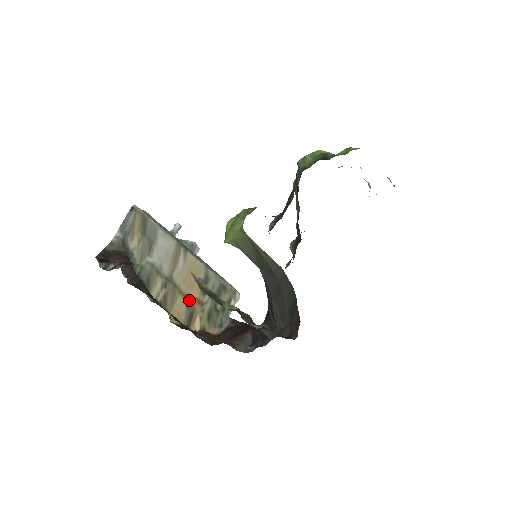
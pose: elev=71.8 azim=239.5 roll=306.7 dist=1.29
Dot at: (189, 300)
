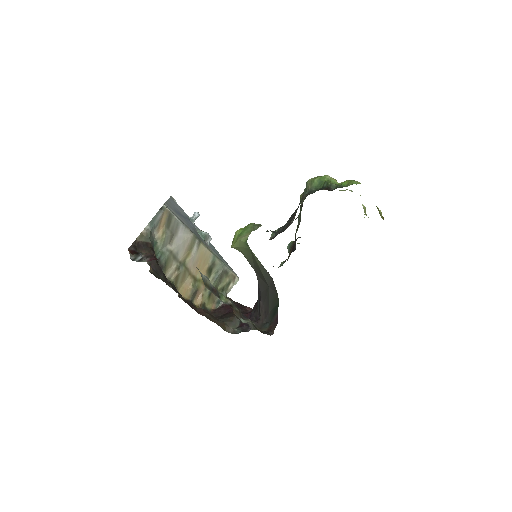
Dot at: (196, 280)
